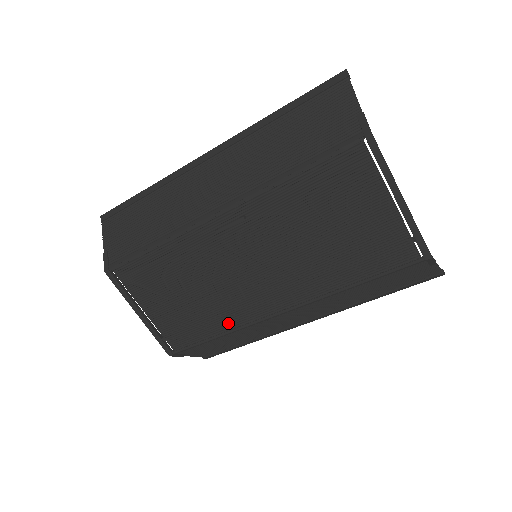
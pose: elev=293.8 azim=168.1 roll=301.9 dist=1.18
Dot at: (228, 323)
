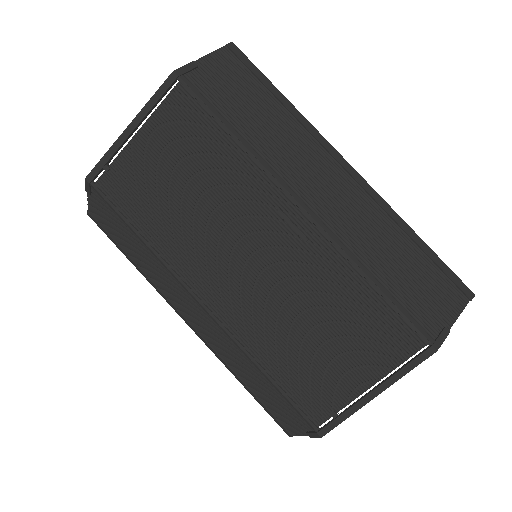
Dot at: (163, 245)
